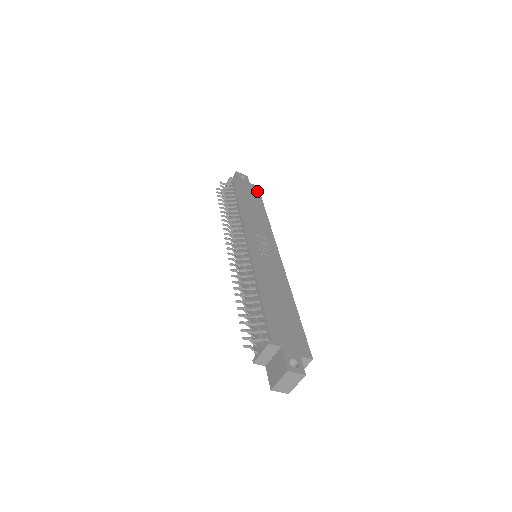
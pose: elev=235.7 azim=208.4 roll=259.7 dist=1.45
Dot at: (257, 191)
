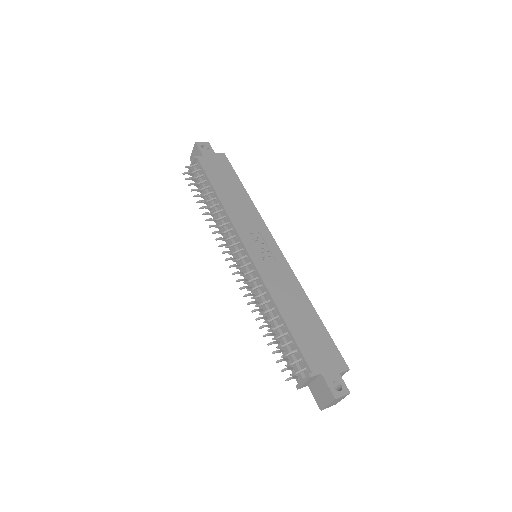
Dot at: (226, 161)
